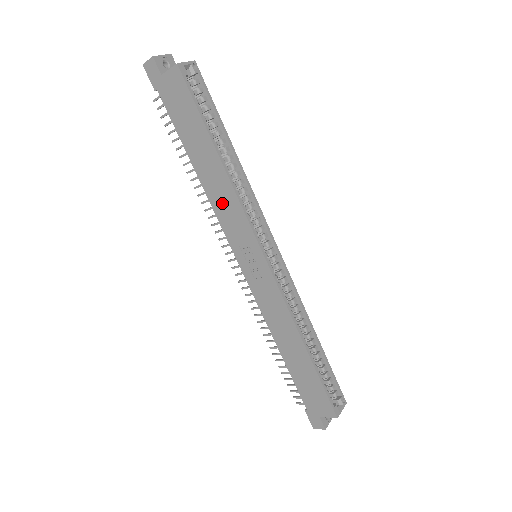
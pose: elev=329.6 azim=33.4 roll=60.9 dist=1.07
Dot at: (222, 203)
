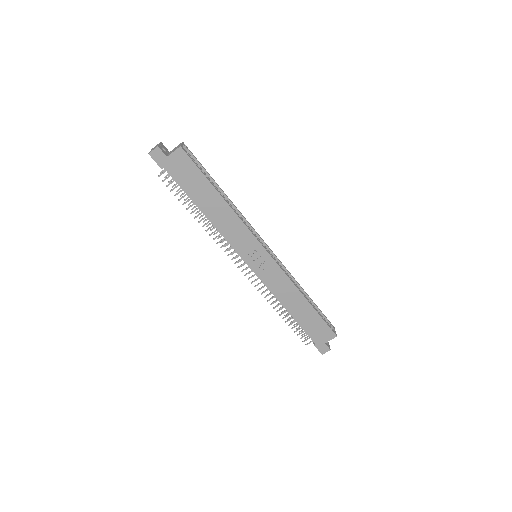
Dot at: (229, 228)
